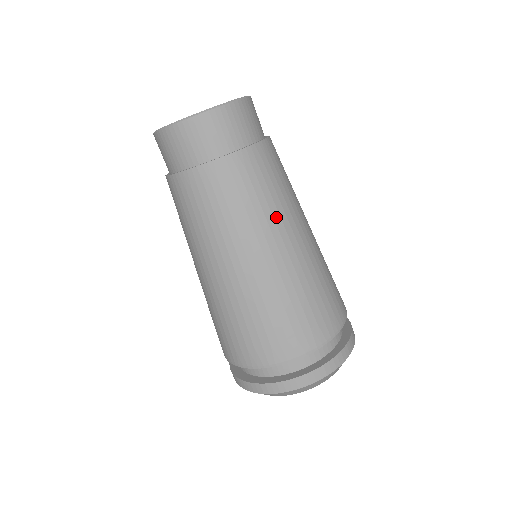
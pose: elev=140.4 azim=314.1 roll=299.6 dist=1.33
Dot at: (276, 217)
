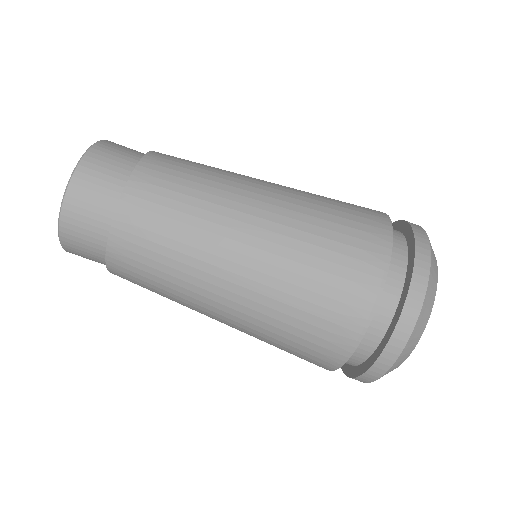
Dot at: occluded
